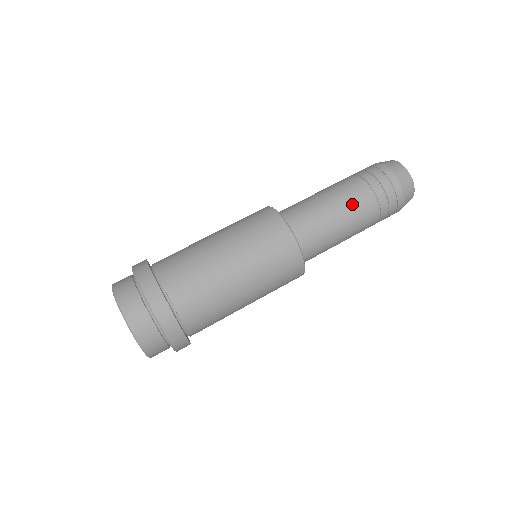
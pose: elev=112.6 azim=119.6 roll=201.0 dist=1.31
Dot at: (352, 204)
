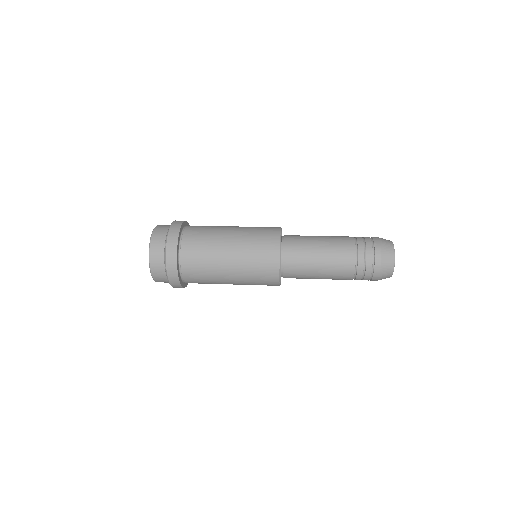
Dot at: (336, 245)
